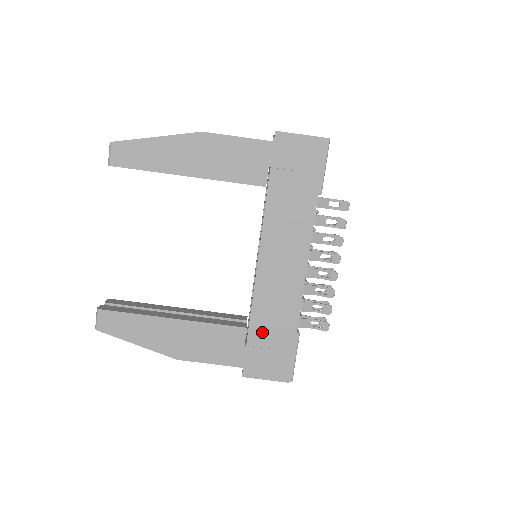
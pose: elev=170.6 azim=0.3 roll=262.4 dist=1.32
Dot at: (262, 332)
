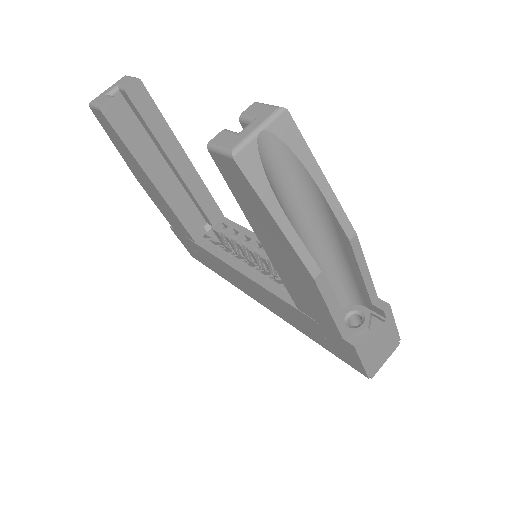
Dot at: (202, 253)
